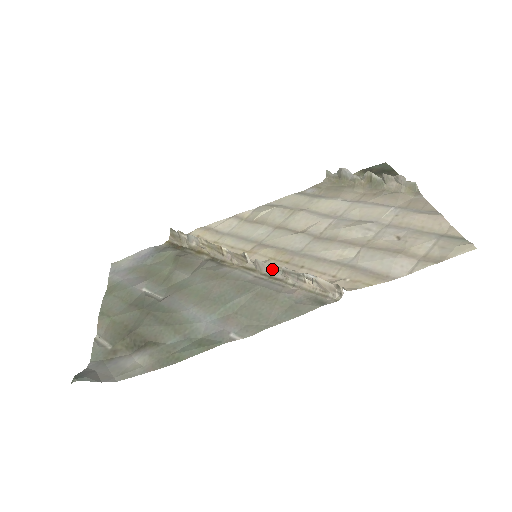
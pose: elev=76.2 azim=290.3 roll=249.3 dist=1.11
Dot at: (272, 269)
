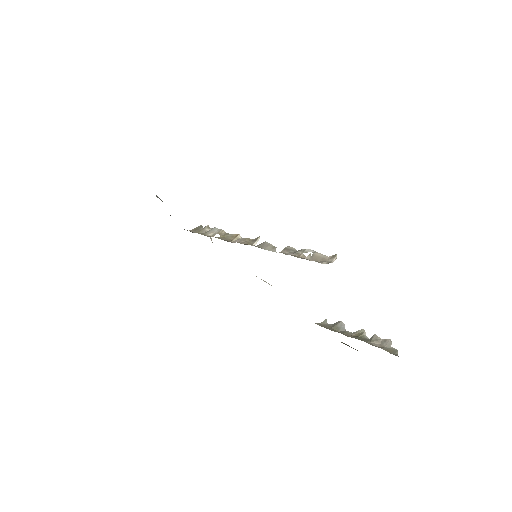
Dot at: (274, 248)
